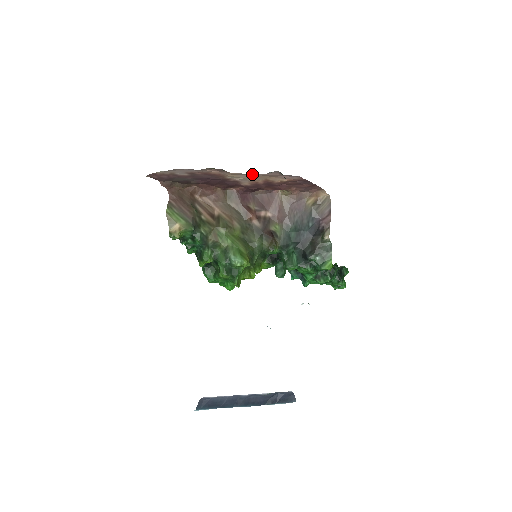
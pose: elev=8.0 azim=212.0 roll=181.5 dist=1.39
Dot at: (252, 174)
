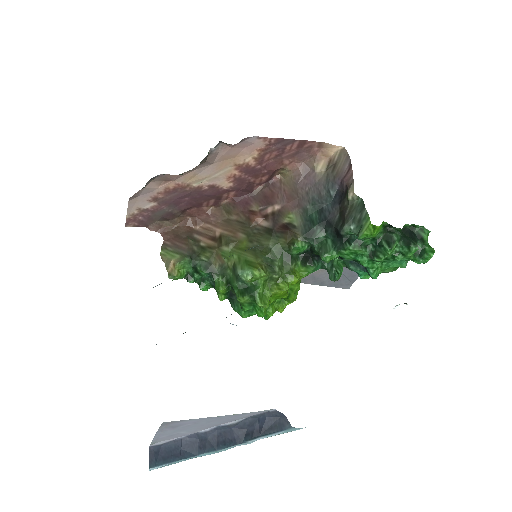
Dot at: (208, 165)
